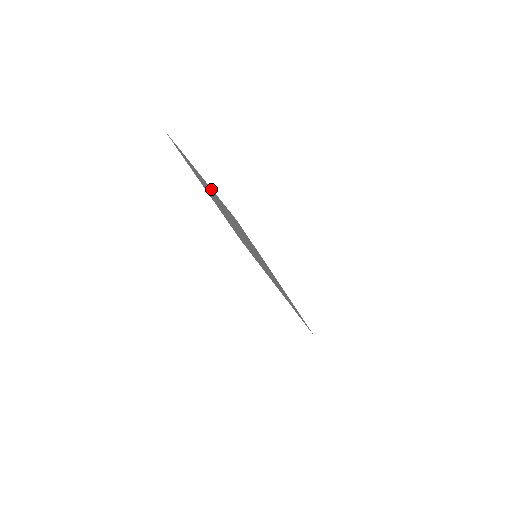
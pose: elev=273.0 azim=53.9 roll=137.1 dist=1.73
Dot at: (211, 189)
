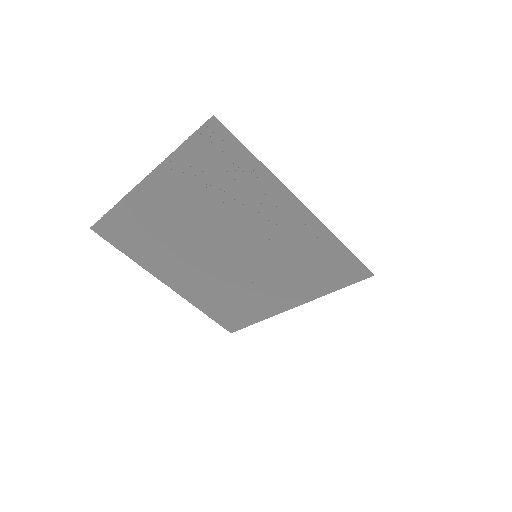
Dot at: (170, 164)
